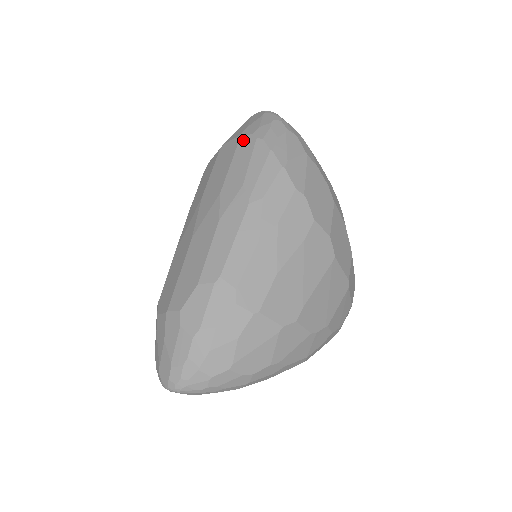
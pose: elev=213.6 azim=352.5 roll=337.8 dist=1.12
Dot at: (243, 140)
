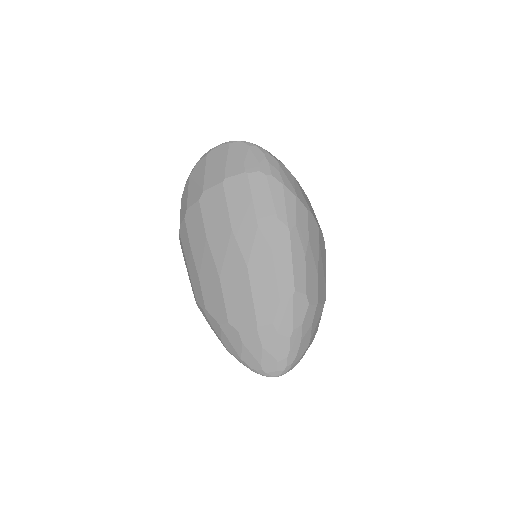
Dot at: (253, 177)
